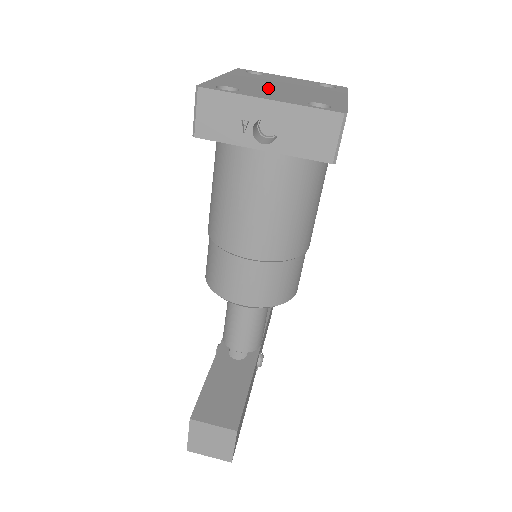
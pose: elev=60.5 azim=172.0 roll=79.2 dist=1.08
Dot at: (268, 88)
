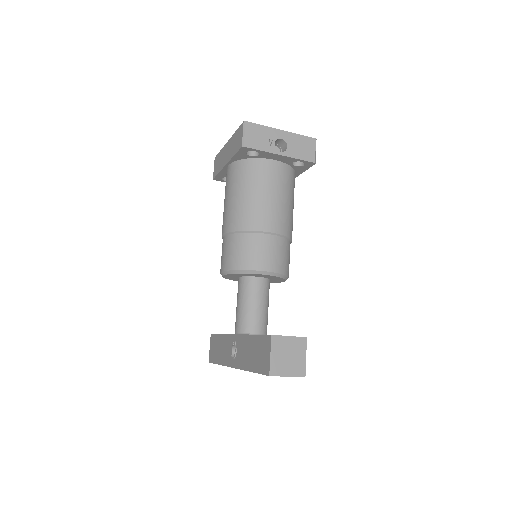
Dot at: occluded
